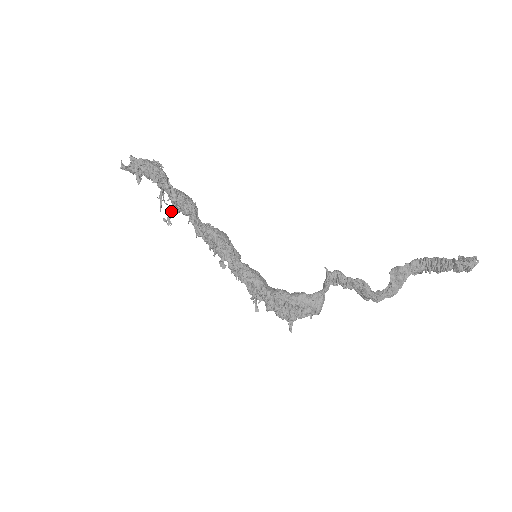
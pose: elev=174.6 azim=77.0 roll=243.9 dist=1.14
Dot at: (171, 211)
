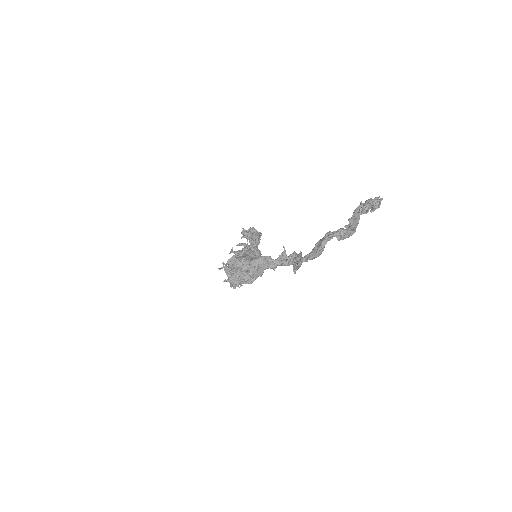
Dot at: occluded
